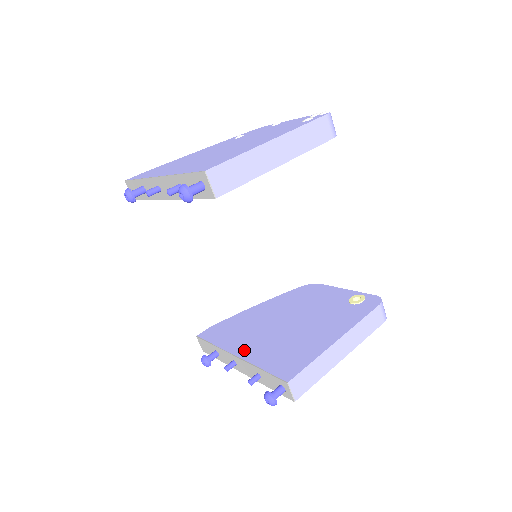
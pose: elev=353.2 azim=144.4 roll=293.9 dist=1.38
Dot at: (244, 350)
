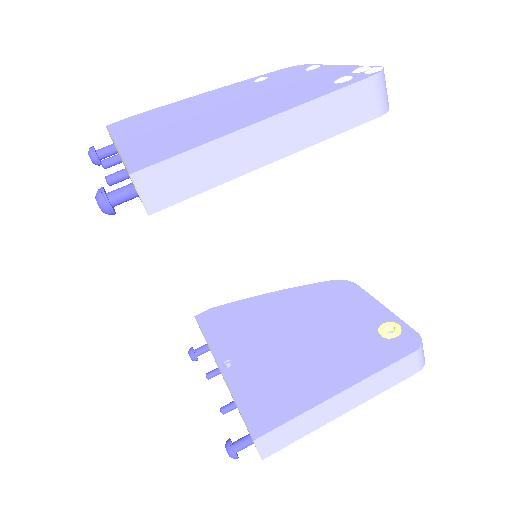
Dot at: (231, 361)
